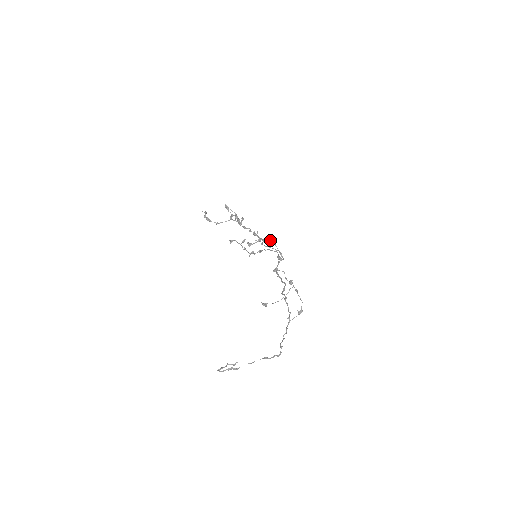
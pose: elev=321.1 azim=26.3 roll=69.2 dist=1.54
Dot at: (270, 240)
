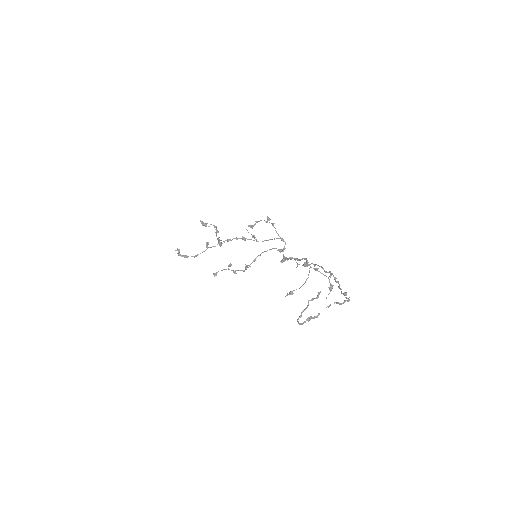
Dot at: (269, 219)
